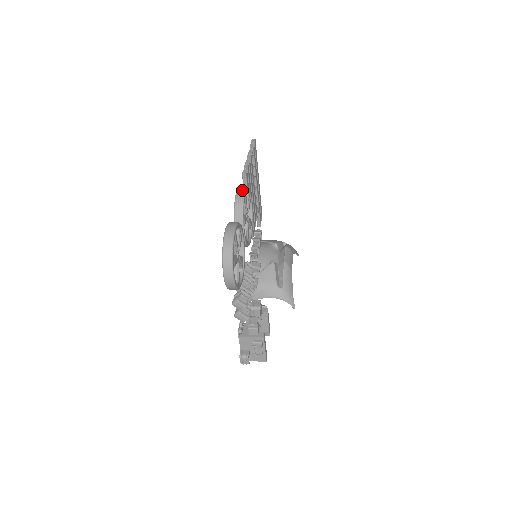
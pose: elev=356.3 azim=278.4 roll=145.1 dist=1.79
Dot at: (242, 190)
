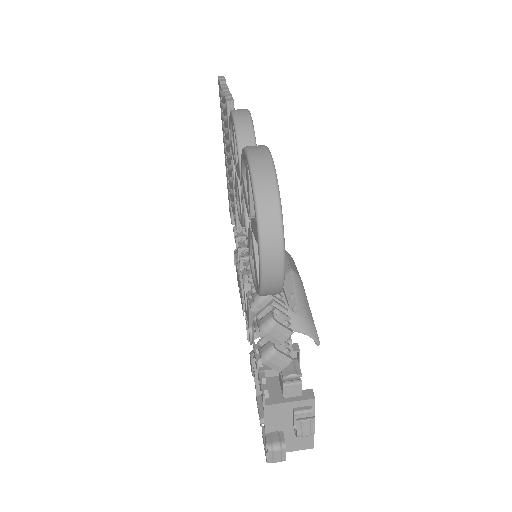
Dot at: (243, 110)
